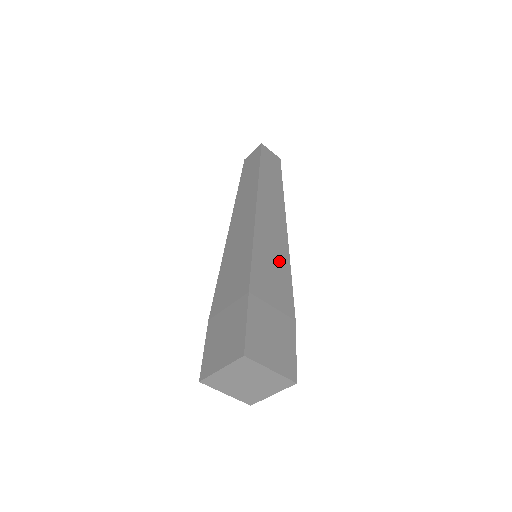
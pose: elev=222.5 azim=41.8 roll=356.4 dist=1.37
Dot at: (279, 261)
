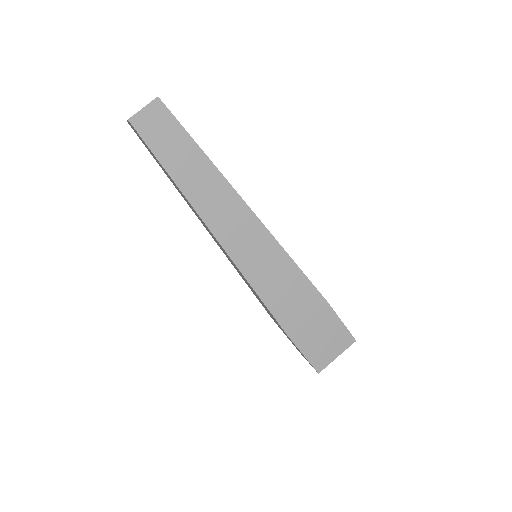
Dot at: (280, 270)
